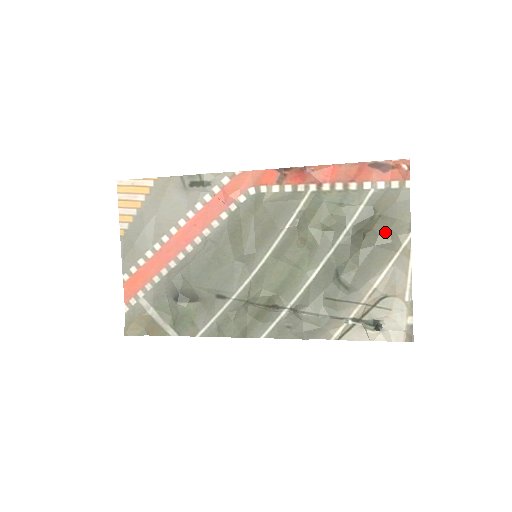
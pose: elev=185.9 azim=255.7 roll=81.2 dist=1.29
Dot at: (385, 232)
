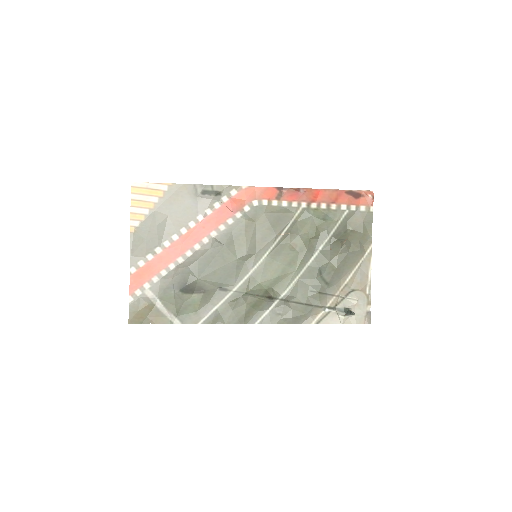
Dot at: (356, 242)
